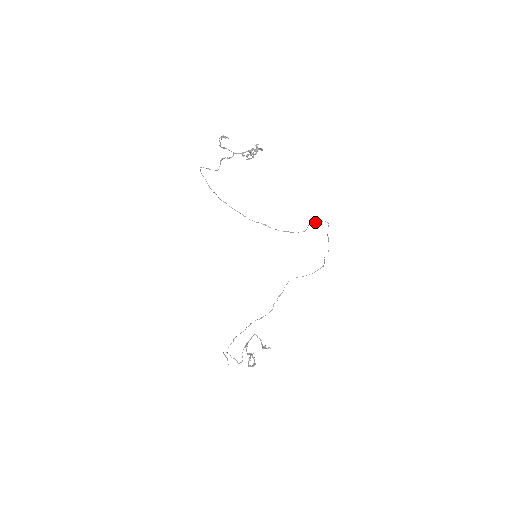
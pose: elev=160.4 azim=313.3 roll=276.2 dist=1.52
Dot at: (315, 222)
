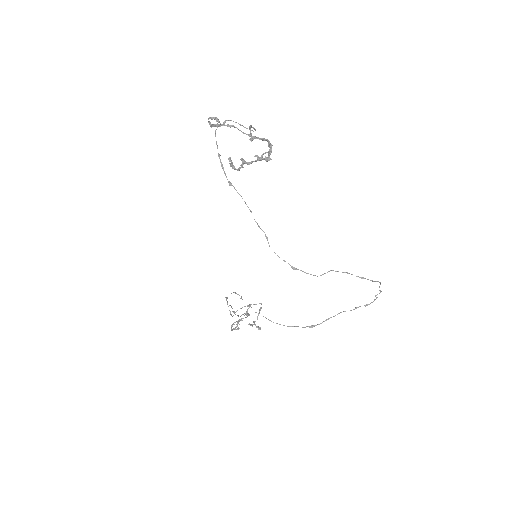
Dot at: (346, 272)
